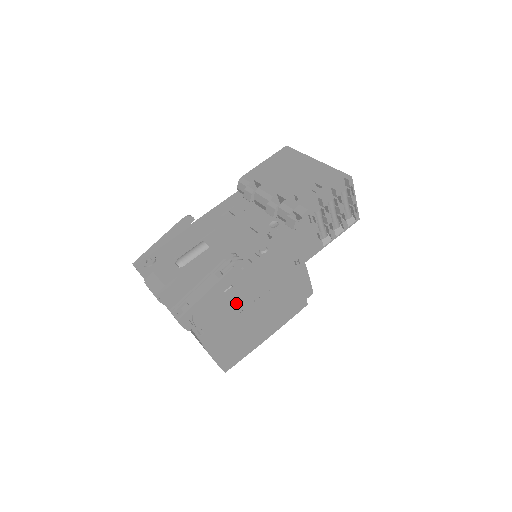
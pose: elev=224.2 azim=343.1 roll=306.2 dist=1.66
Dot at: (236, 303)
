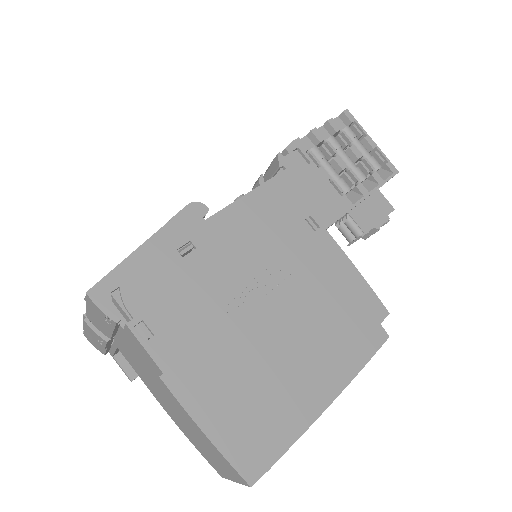
Dot at: (211, 280)
